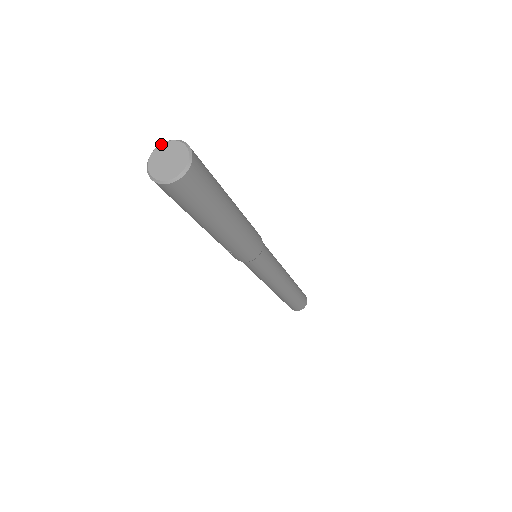
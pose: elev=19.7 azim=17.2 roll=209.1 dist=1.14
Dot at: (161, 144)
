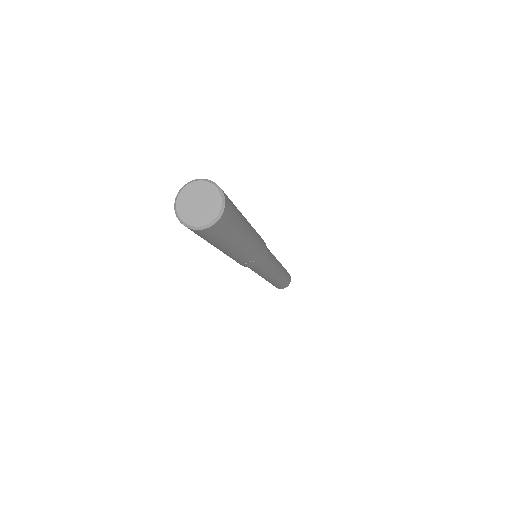
Dot at: (177, 197)
